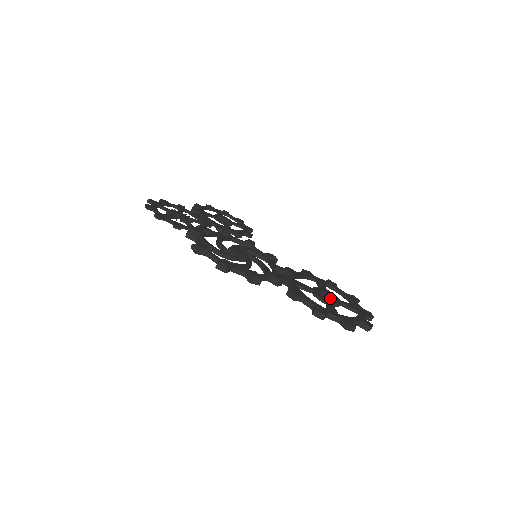
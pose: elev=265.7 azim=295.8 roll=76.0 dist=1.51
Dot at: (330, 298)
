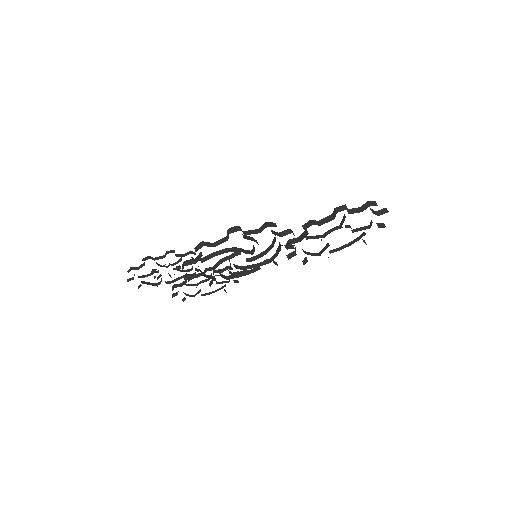
Dot at: occluded
